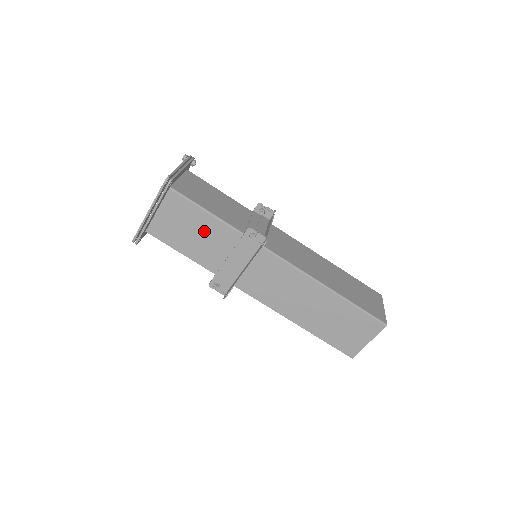
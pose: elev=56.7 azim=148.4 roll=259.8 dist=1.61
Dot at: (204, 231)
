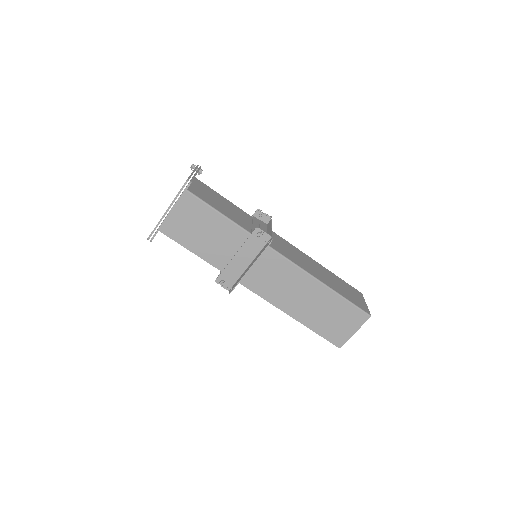
Dot at: (215, 231)
